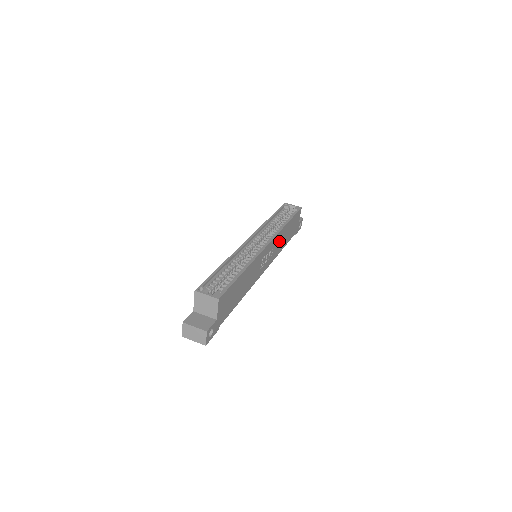
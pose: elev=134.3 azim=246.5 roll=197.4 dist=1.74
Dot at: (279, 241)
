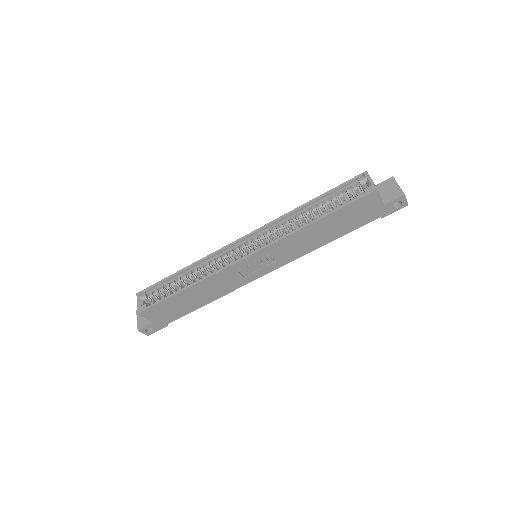
Dot at: (297, 243)
